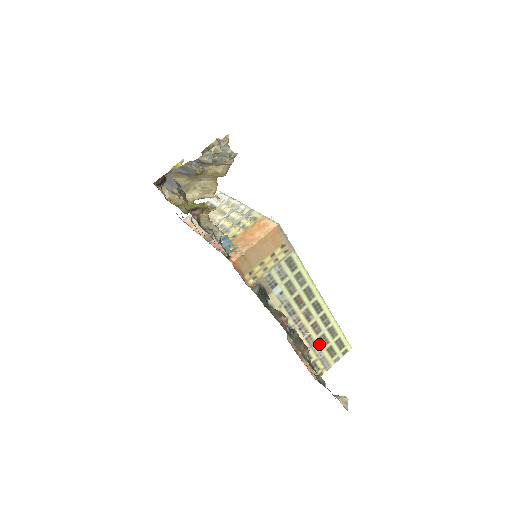
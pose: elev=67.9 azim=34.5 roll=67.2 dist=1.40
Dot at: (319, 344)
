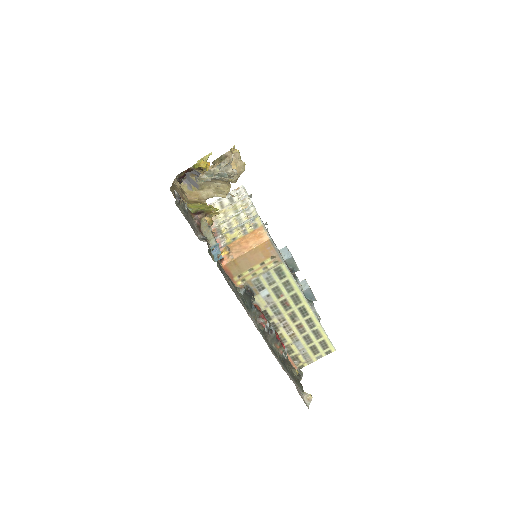
Dot at: (302, 342)
